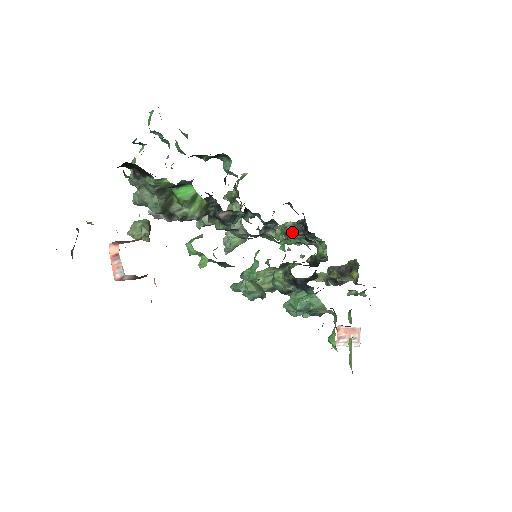
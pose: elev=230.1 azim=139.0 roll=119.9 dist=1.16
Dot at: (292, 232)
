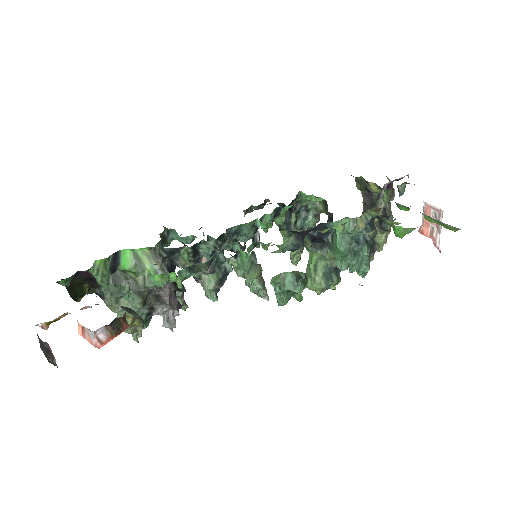
Dot at: occluded
